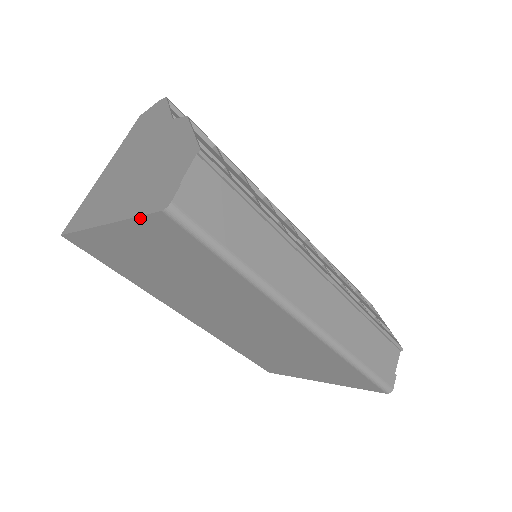
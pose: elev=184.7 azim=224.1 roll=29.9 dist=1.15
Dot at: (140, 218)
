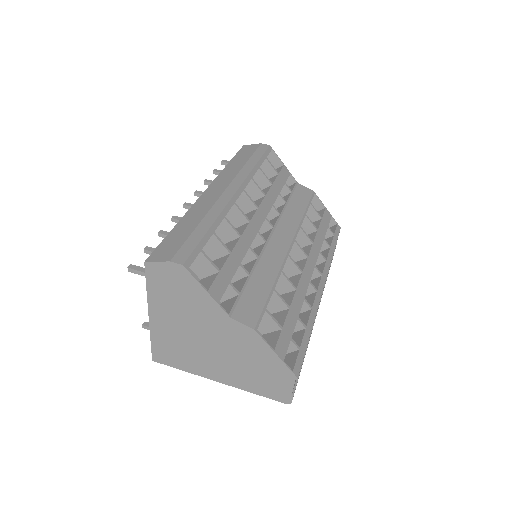
Dot at: (262, 395)
